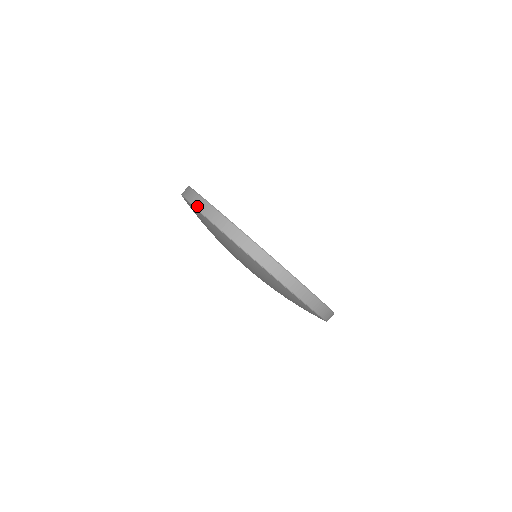
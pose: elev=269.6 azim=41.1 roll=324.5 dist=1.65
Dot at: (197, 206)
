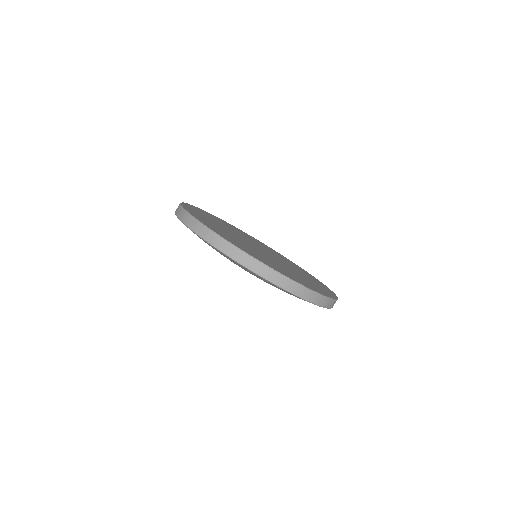
Dot at: (175, 211)
